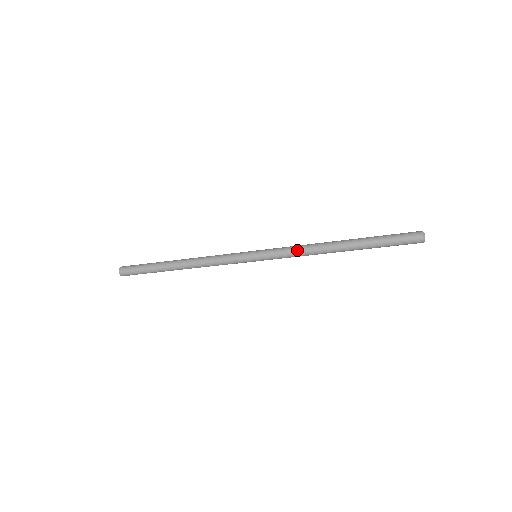
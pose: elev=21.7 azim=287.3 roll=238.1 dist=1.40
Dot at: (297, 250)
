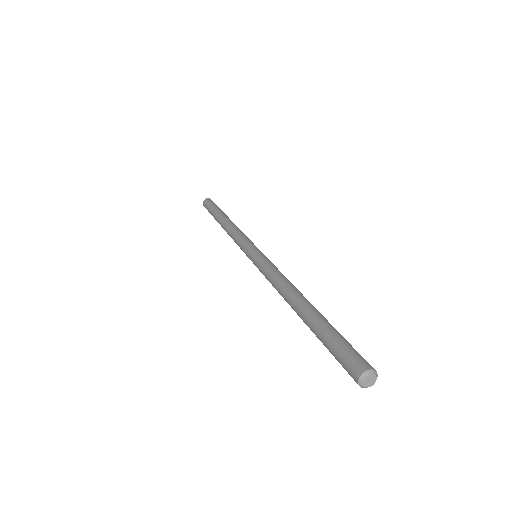
Dot at: occluded
